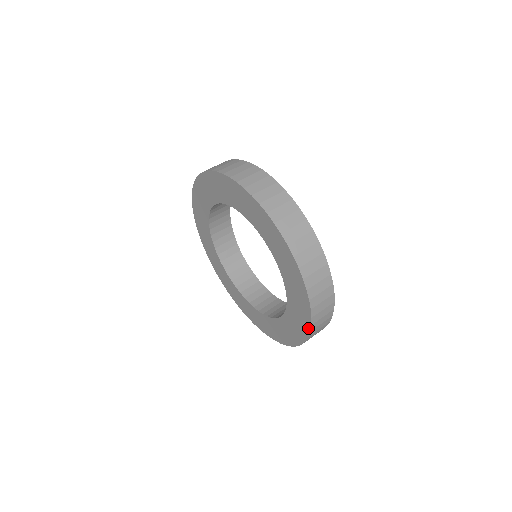
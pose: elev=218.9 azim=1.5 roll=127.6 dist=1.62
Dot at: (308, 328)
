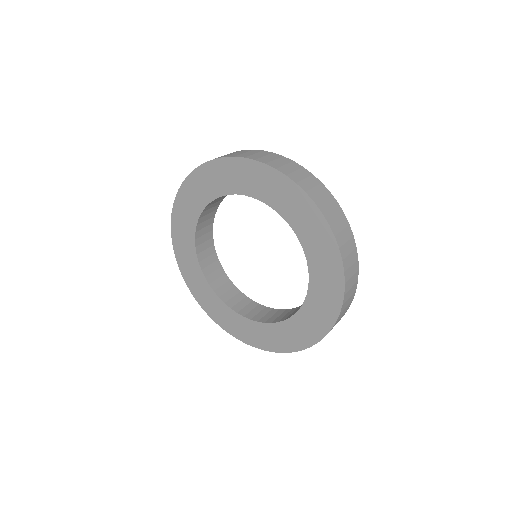
Dot at: (263, 348)
